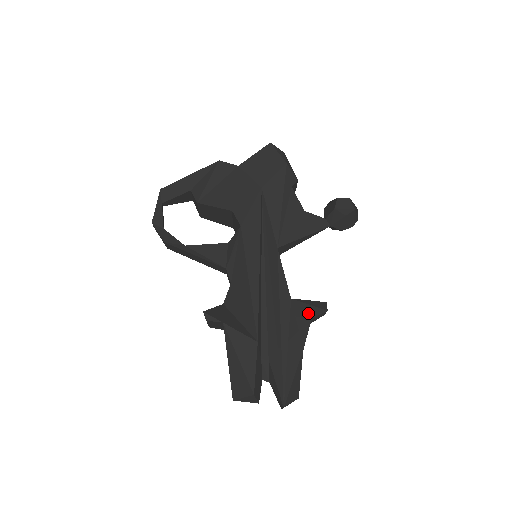
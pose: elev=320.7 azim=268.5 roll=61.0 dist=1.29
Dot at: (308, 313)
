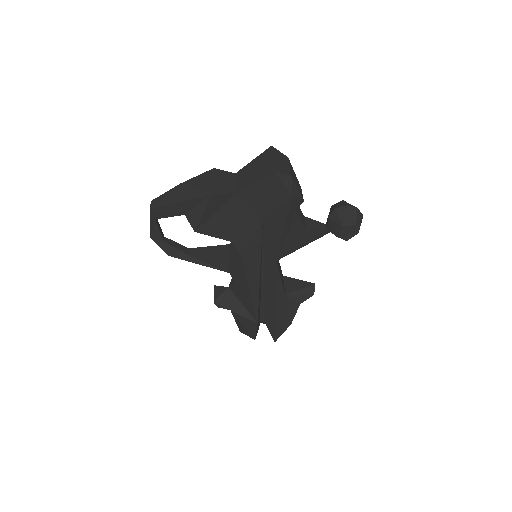
Dot at: (298, 301)
